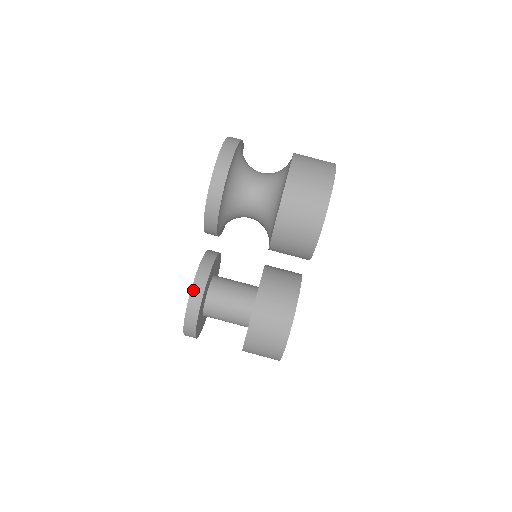
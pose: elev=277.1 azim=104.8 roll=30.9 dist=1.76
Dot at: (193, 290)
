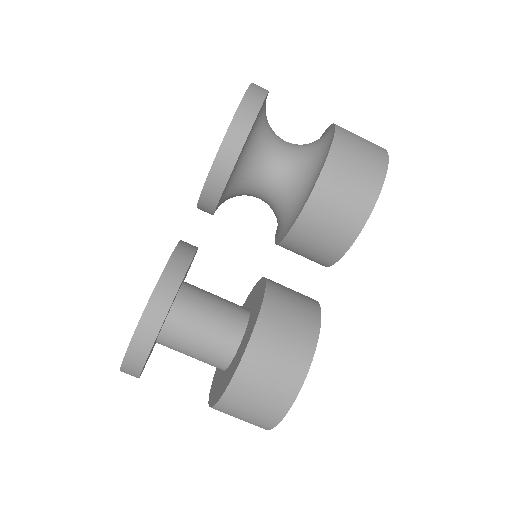
Dot at: (168, 269)
